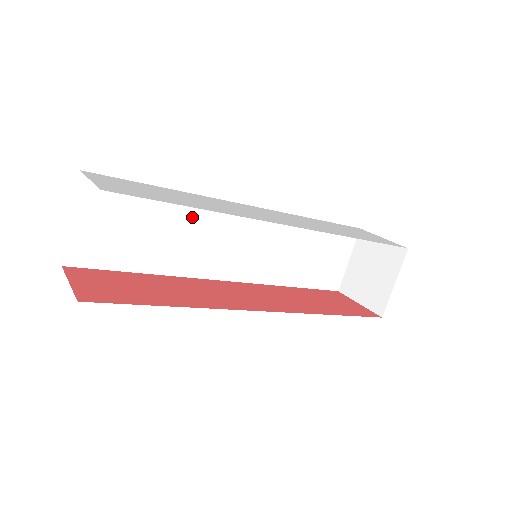
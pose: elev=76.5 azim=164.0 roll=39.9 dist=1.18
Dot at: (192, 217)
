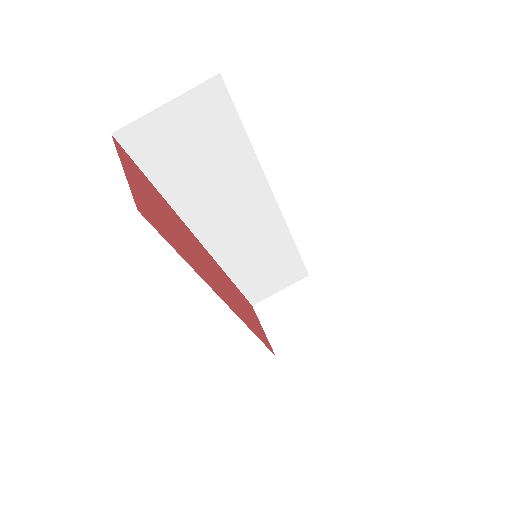
Dot at: (241, 183)
